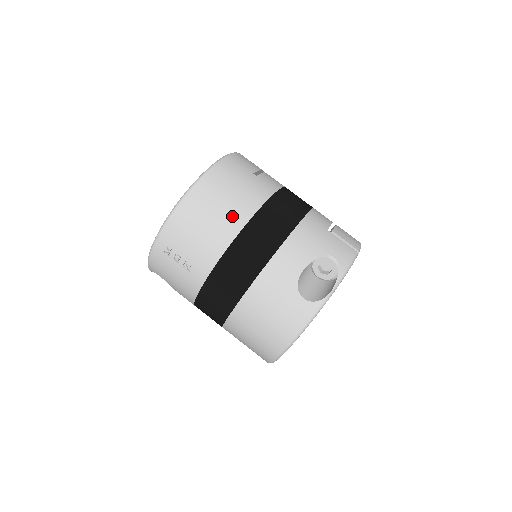
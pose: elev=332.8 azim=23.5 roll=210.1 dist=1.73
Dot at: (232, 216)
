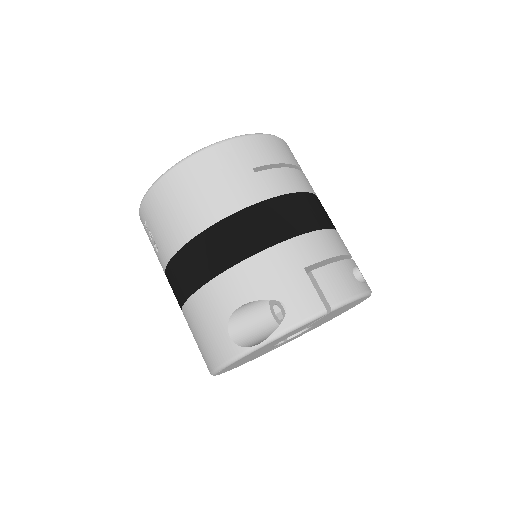
Dot at: (196, 214)
